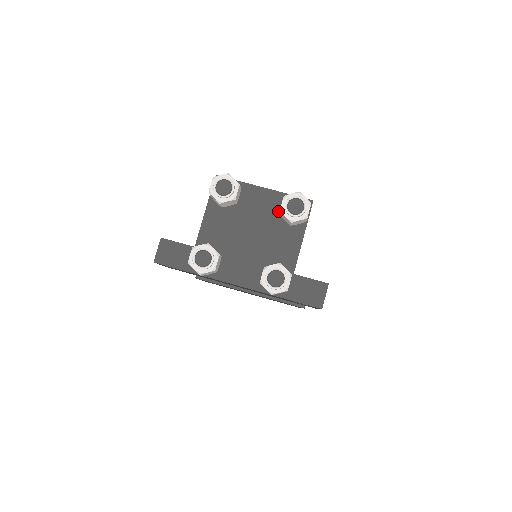
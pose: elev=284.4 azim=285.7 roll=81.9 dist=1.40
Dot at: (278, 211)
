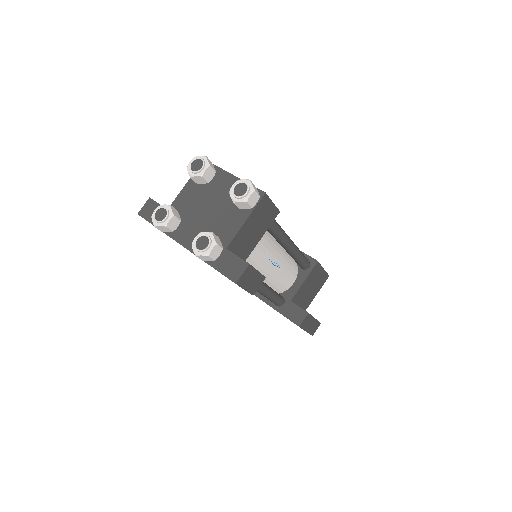
Dot at: occluded
